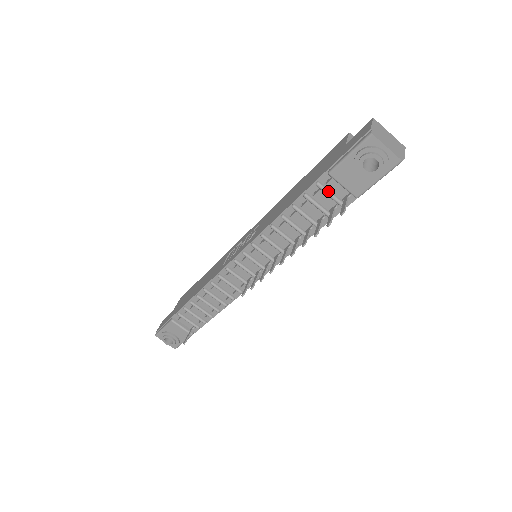
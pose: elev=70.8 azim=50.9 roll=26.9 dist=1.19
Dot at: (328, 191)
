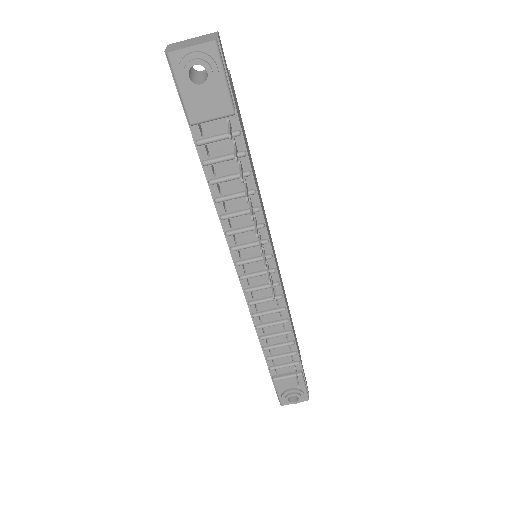
Dot at: (211, 138)
